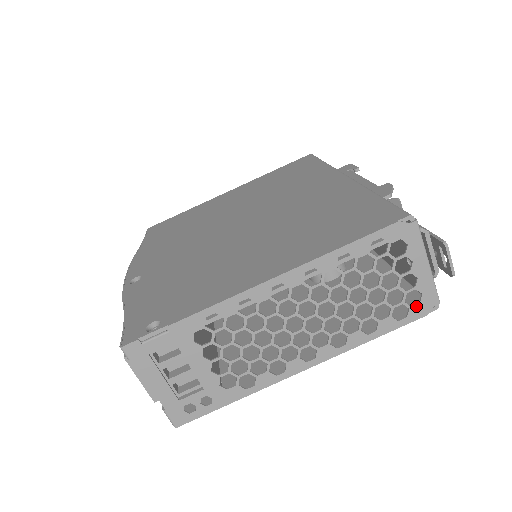
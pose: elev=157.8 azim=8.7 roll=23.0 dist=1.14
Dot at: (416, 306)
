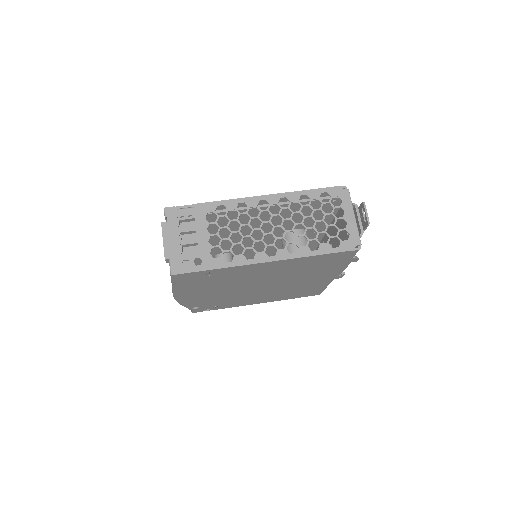
Dot at: (345, 241)
